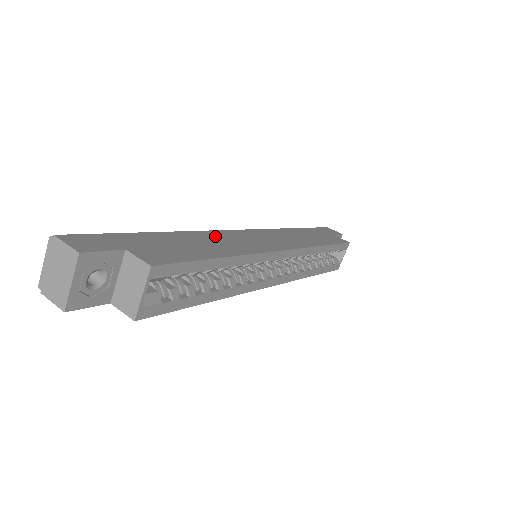
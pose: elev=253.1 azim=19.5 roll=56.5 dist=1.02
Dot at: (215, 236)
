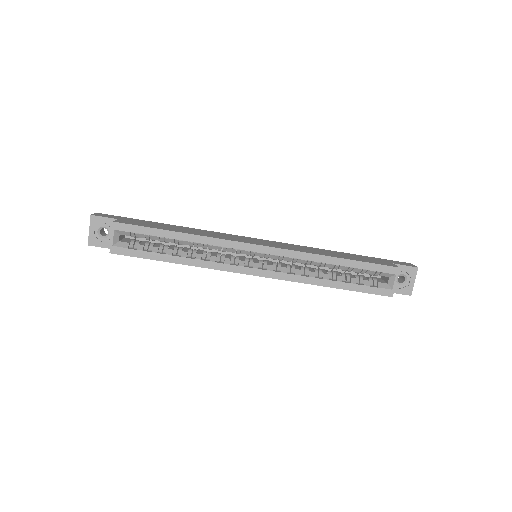
Dot at: (207, 232)
